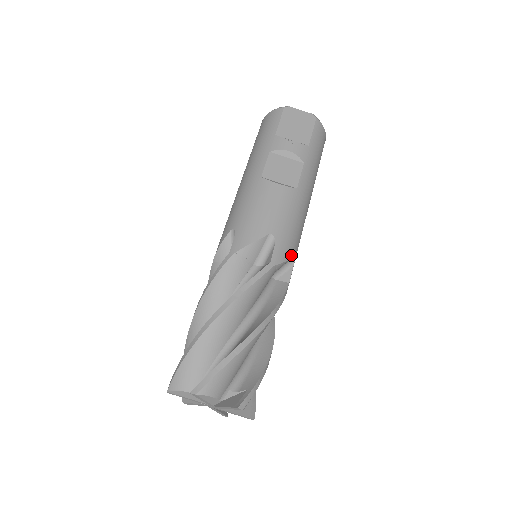
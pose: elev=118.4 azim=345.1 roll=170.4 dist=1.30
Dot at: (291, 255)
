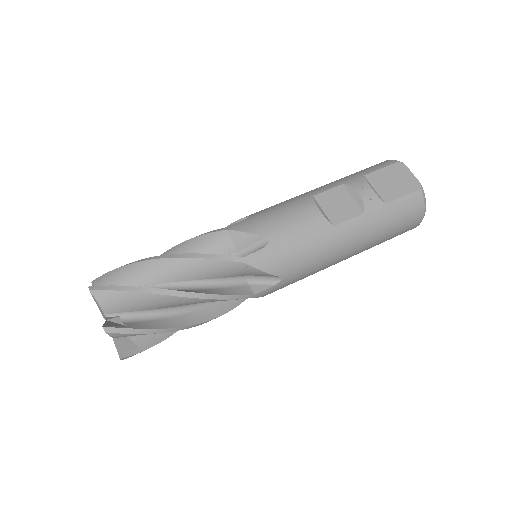
Dot at: (273, 272)
